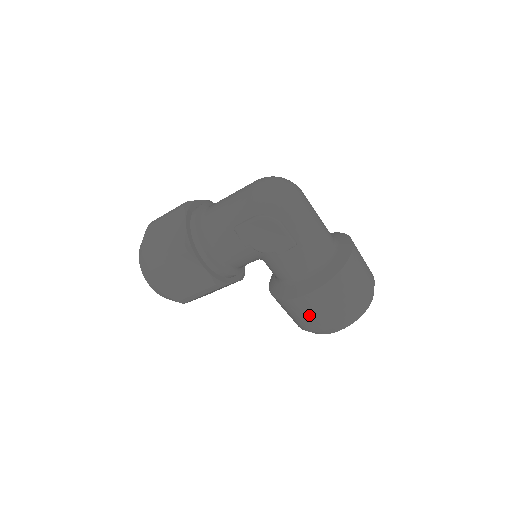
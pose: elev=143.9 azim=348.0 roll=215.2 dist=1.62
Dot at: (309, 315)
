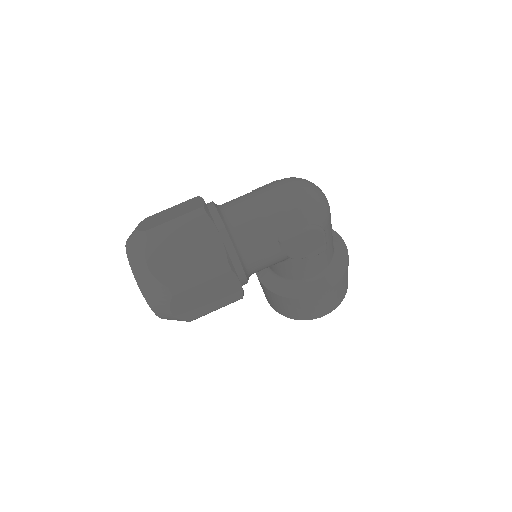
Dot at: (315, 308)
